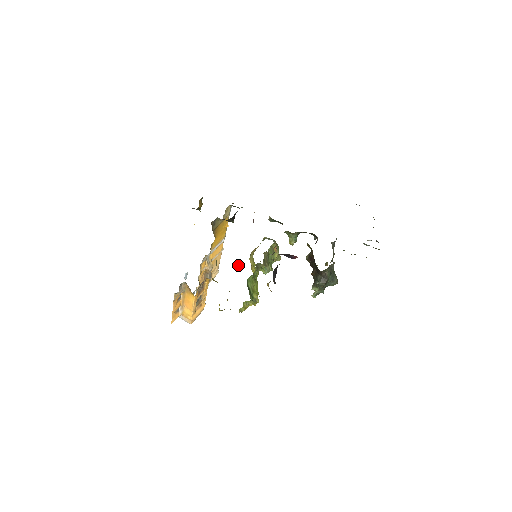
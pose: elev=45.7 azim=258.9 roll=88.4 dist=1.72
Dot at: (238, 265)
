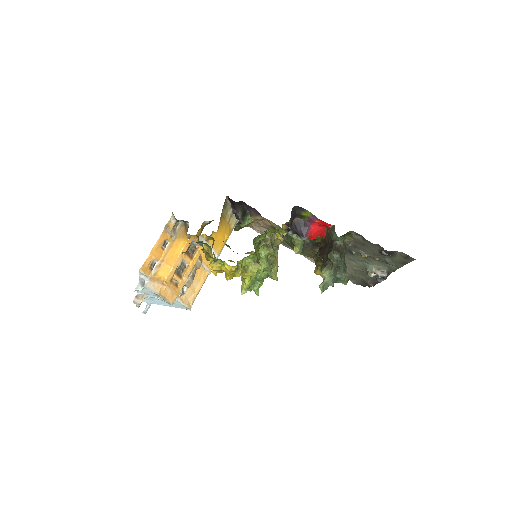
Dot at: occluded
